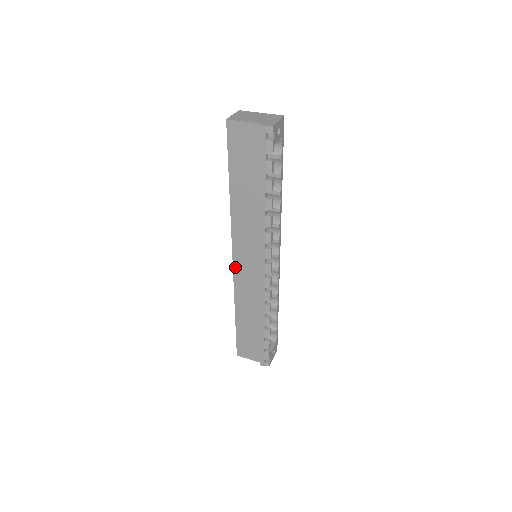
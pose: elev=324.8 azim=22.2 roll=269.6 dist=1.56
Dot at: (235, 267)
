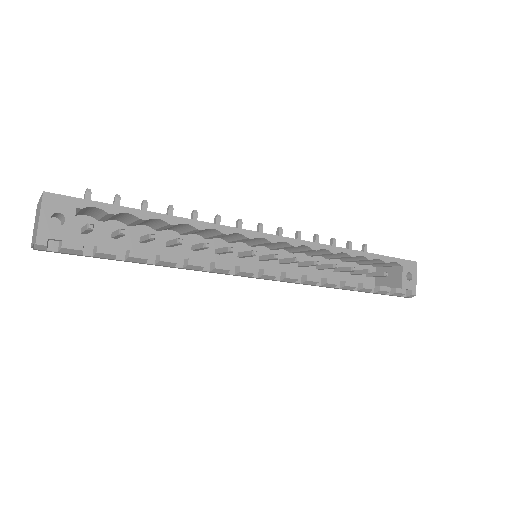
Dot at: occluded
